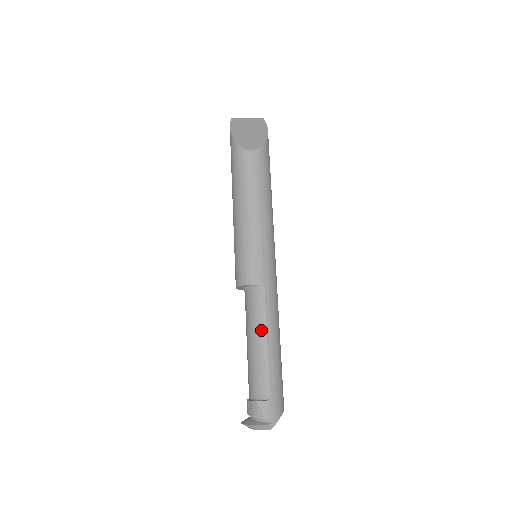
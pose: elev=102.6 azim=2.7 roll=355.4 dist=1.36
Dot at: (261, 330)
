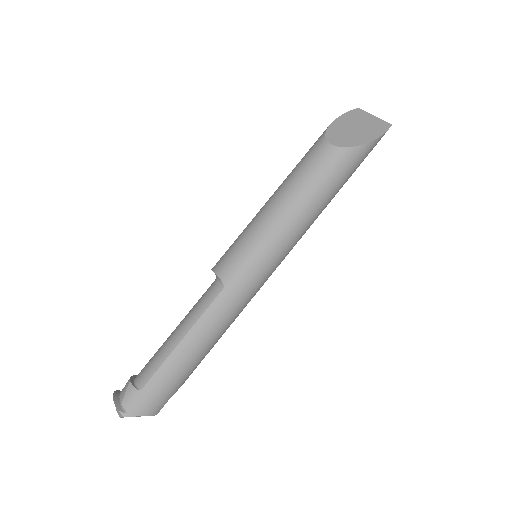
Dot at: (188, 323)
